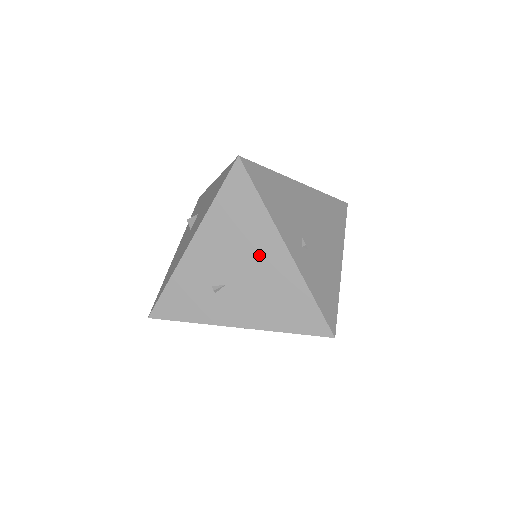
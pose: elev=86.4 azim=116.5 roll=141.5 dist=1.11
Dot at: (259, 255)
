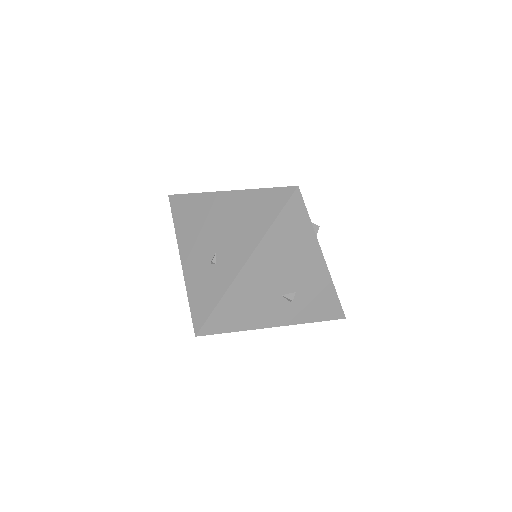
Dot at: (217, 214)
